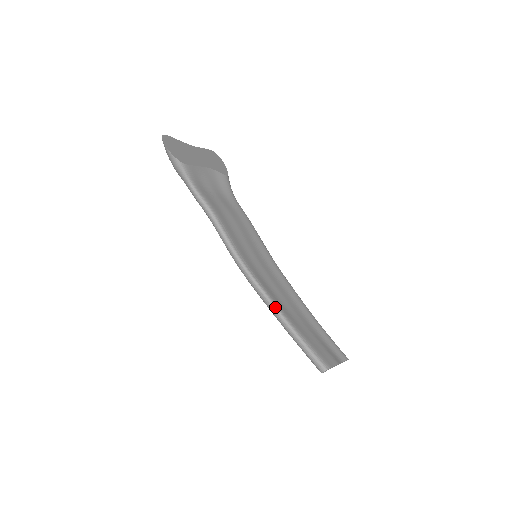
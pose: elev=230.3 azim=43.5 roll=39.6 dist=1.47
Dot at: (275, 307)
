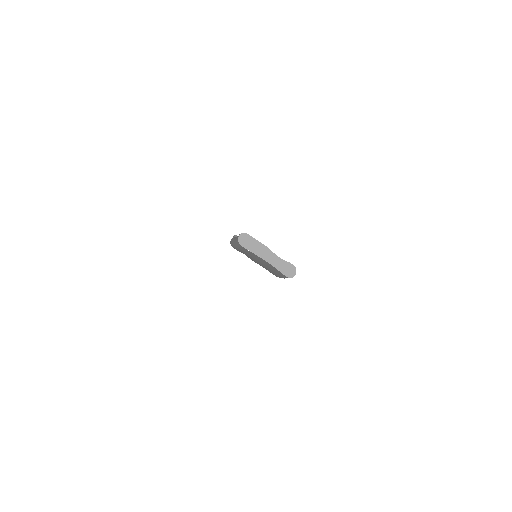
Dot at: occluded
